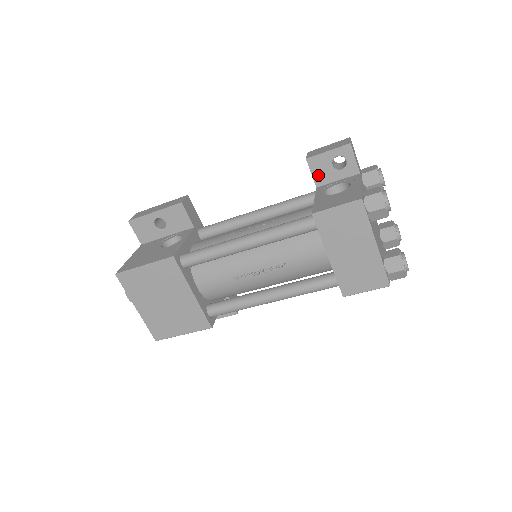
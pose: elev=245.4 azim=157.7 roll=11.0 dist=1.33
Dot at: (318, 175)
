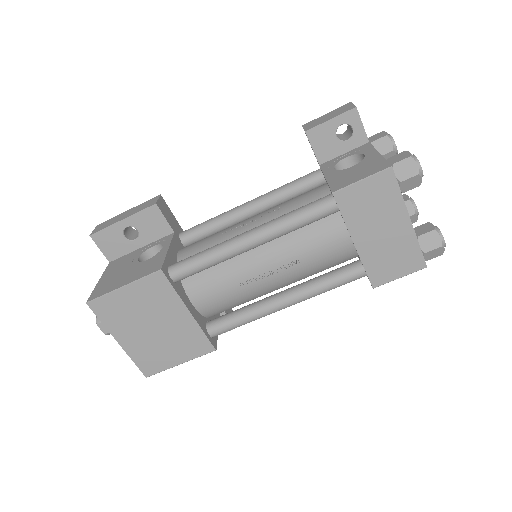
Dot at: (320, 150)
